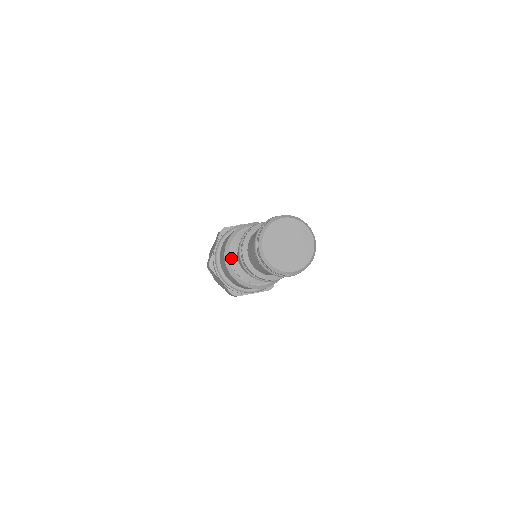
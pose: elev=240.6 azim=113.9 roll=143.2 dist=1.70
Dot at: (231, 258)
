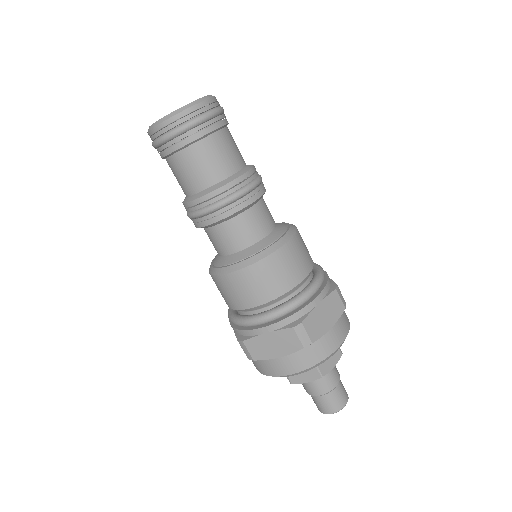
Dot at: (219, 265)
